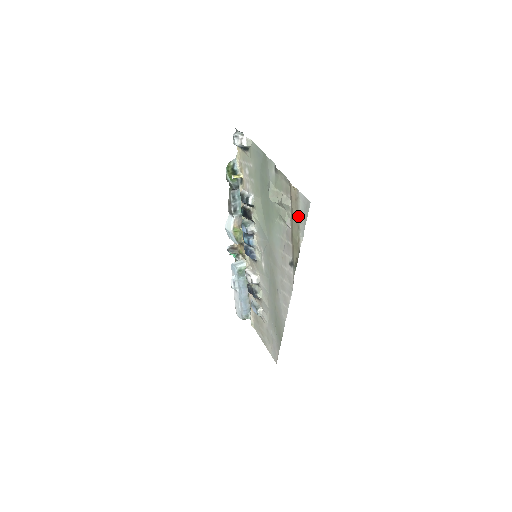
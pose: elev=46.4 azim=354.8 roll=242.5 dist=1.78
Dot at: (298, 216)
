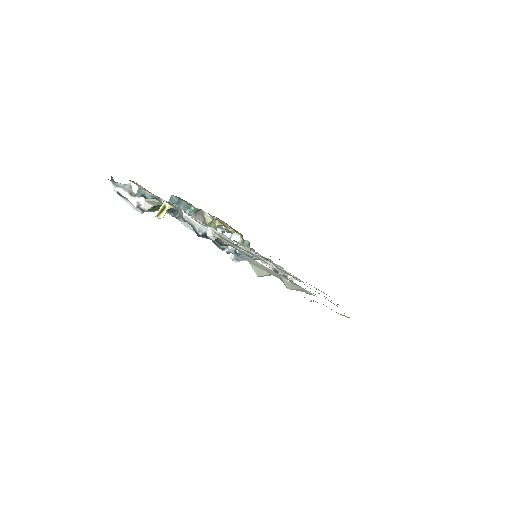
Dot at: occluded
